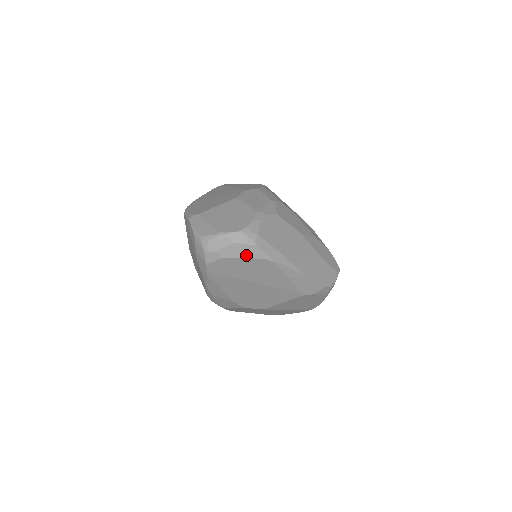
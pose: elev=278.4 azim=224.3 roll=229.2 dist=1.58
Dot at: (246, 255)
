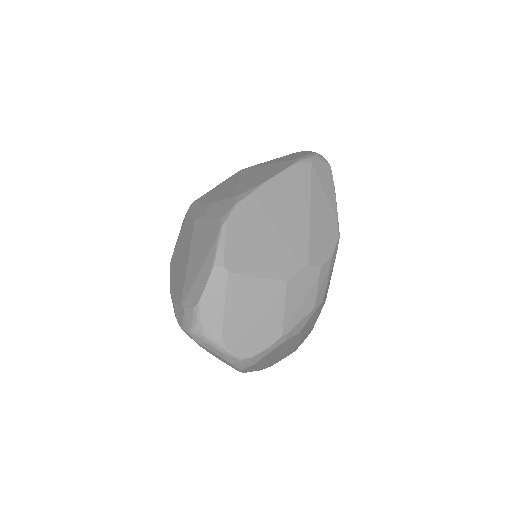
Dot at: (225, 362)
